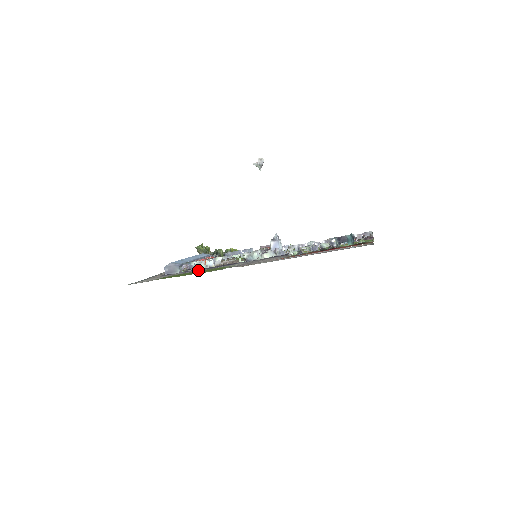
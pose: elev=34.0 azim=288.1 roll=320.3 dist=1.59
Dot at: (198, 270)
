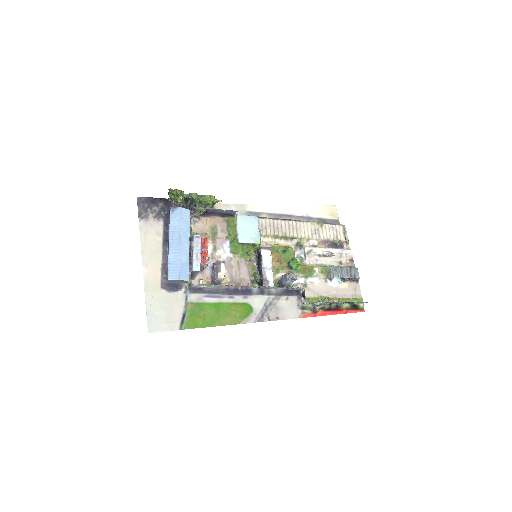
Dot at: (214, 296)
